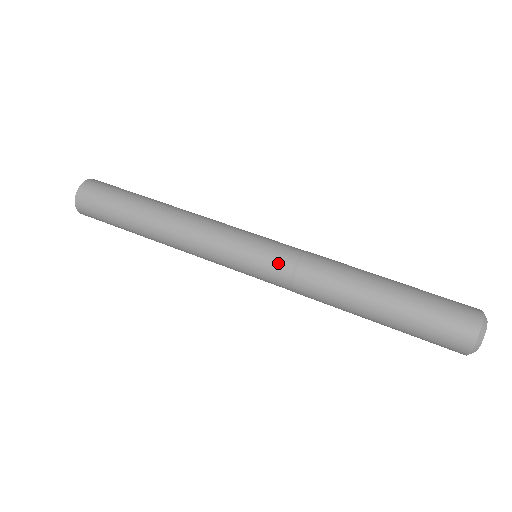
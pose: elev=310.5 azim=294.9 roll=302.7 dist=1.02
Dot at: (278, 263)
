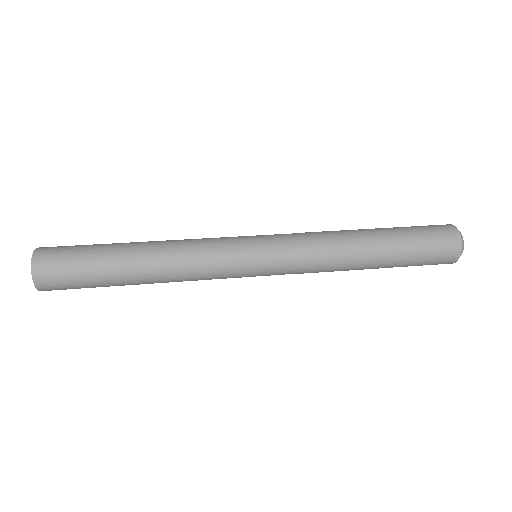
Dot at: (285, 239)
